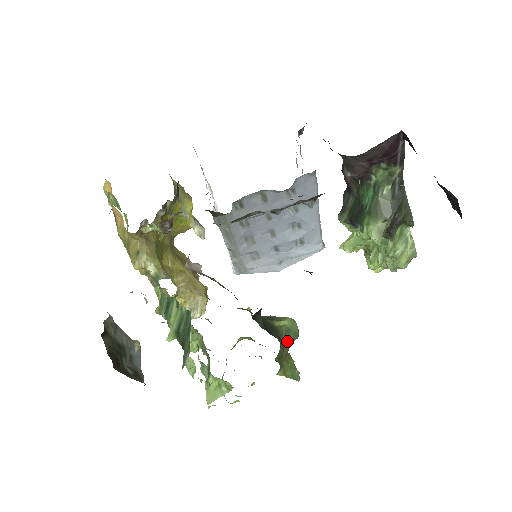
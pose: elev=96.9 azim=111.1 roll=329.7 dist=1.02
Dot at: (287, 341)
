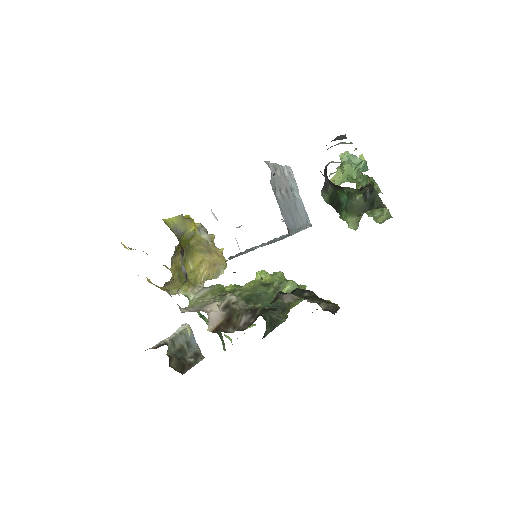
Dot at: occluded
